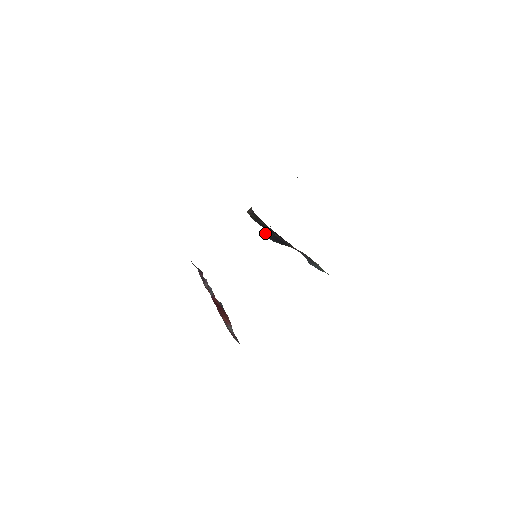
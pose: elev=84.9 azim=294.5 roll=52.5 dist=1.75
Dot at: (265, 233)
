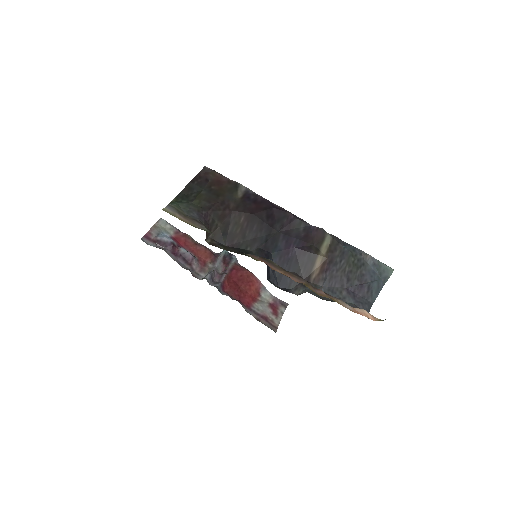
Dot at: (270, 281)
